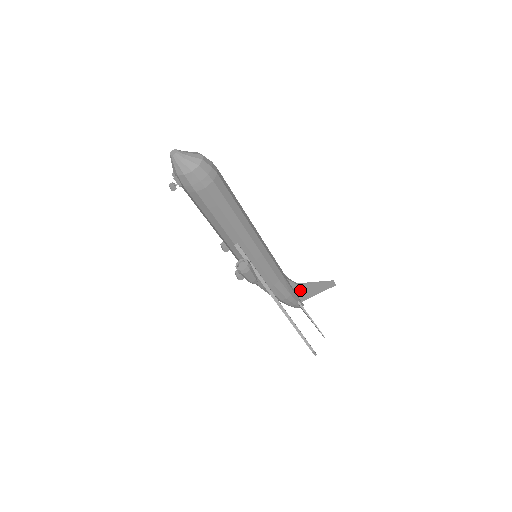
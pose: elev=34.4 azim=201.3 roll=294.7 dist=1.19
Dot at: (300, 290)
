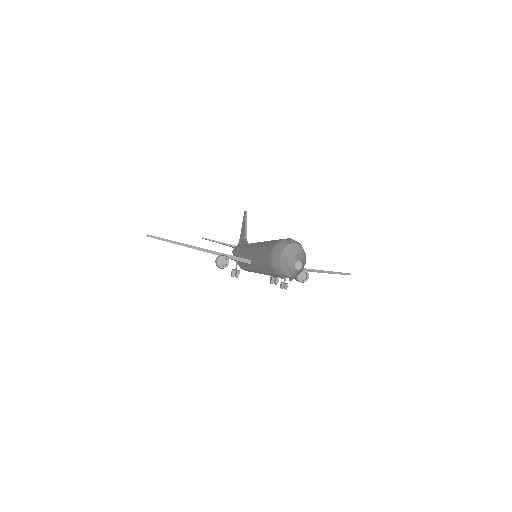
Dot at: occluded
